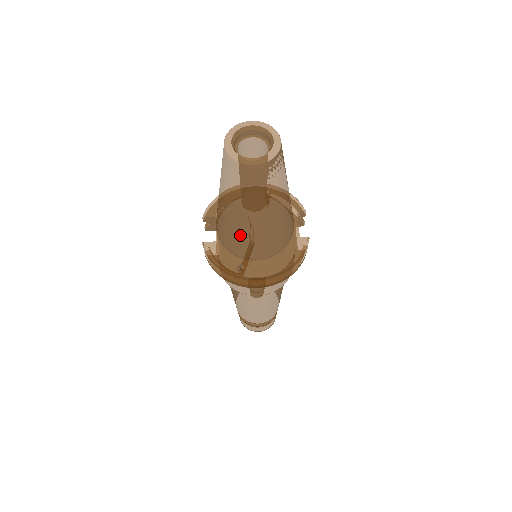
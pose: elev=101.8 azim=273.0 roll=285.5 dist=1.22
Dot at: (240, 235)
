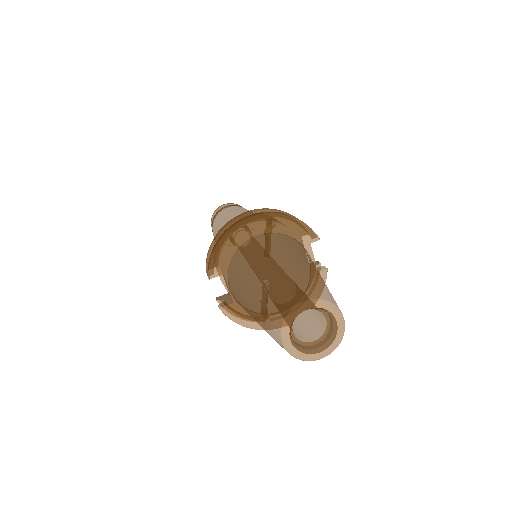
Dot at: occluded
